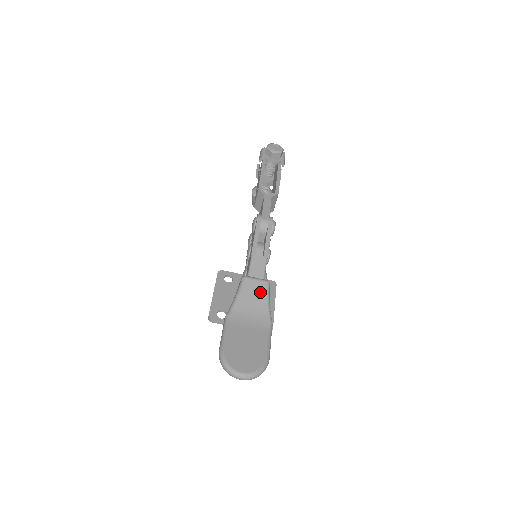
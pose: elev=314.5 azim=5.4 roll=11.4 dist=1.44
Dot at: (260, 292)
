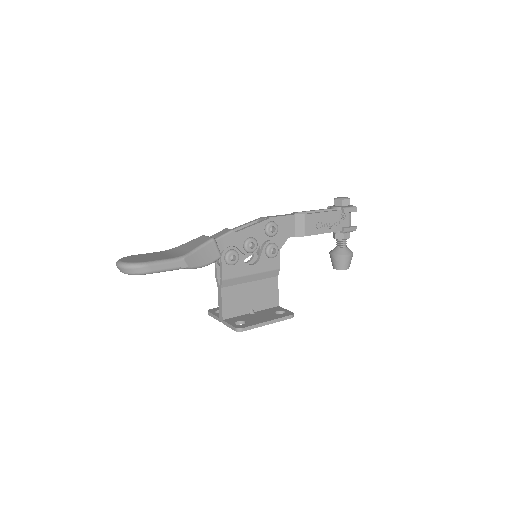
Dot at: (200, 242)
